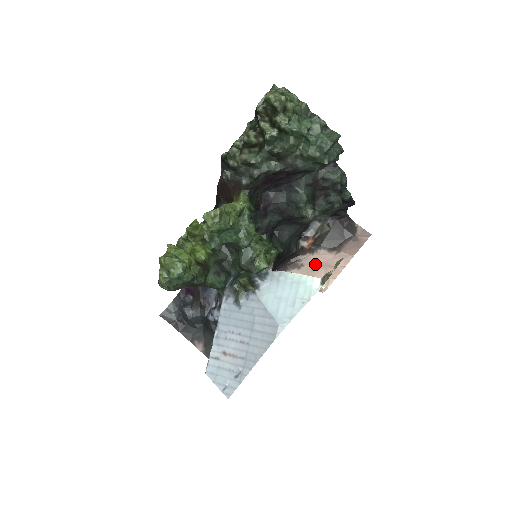
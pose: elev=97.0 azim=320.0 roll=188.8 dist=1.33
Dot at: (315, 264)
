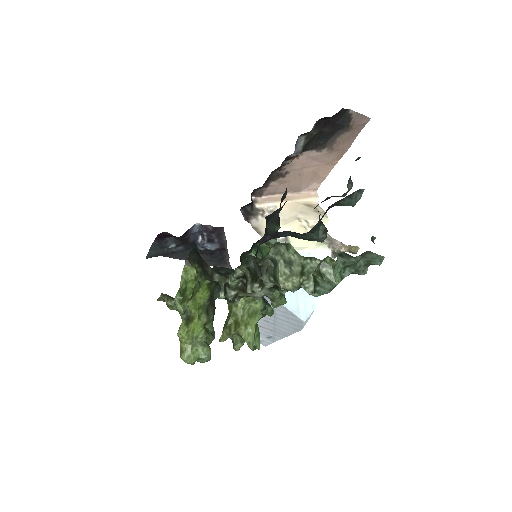
Dot at: (302, 168)
